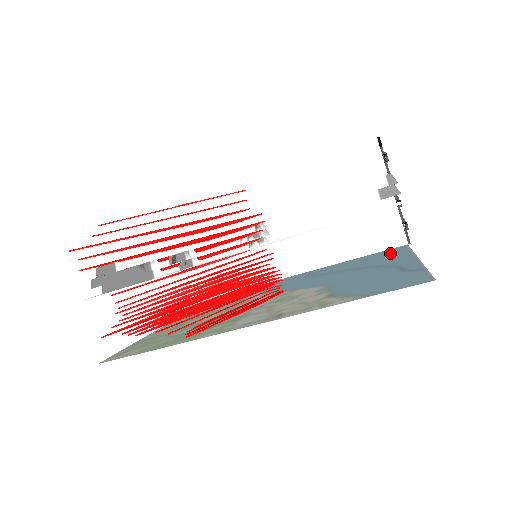
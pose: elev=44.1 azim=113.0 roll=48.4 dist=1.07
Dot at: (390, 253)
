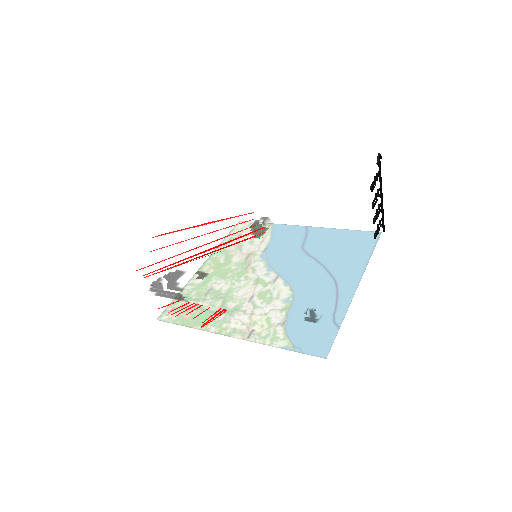
Dot at: (359, 248)
